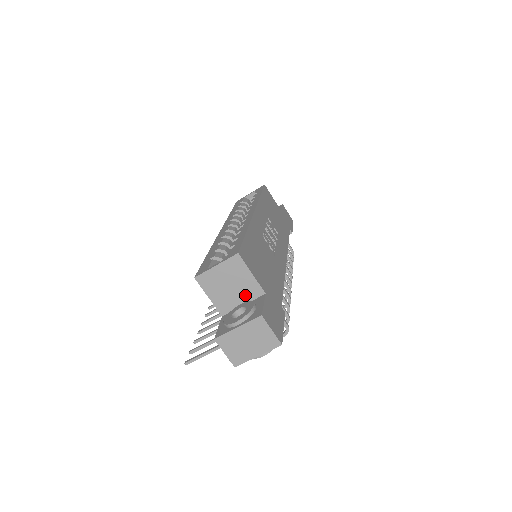
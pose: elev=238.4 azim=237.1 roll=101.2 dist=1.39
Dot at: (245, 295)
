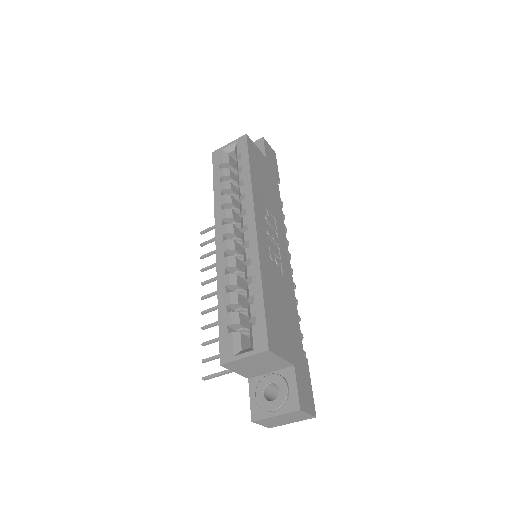
Dot at: (273, 368)
